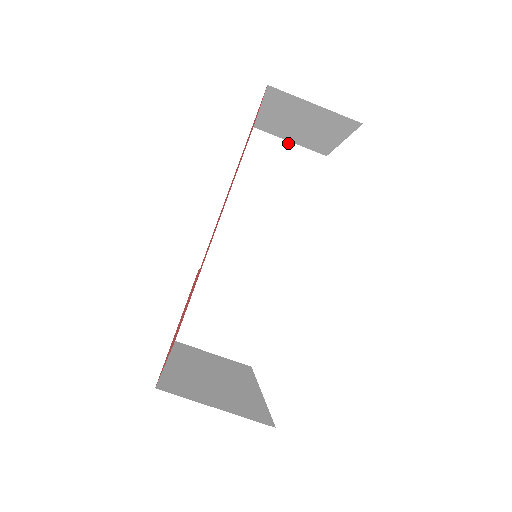
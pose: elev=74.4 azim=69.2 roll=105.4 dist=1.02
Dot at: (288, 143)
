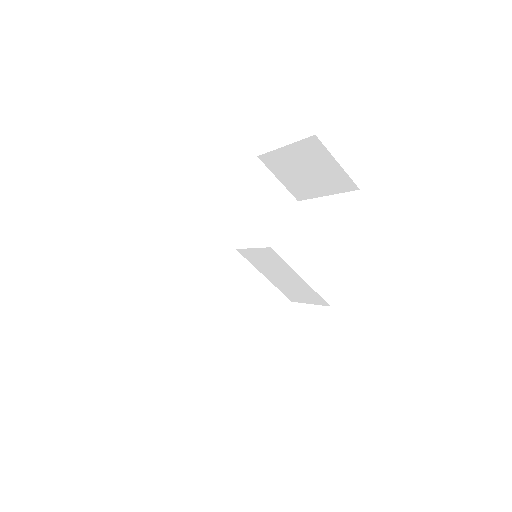
Dot at: (276, 180)
